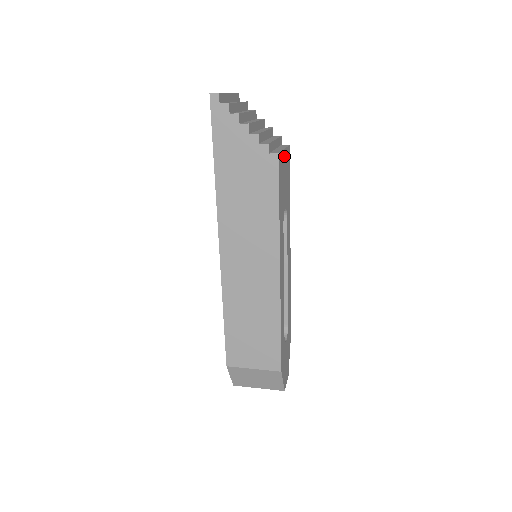
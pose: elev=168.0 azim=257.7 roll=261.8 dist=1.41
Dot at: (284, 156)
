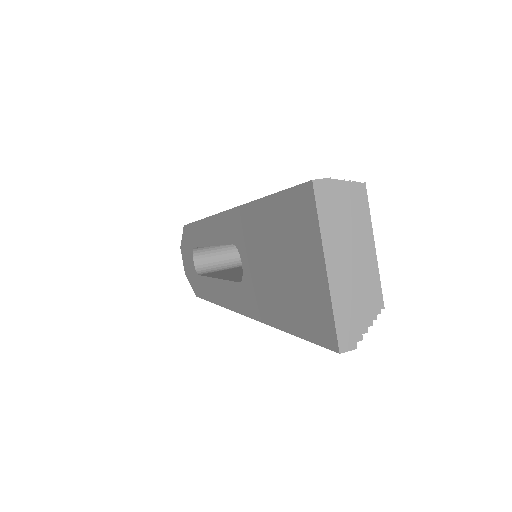
Dot at: occluded
